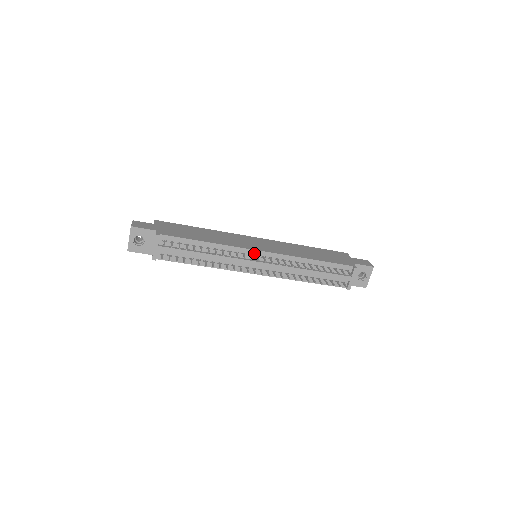
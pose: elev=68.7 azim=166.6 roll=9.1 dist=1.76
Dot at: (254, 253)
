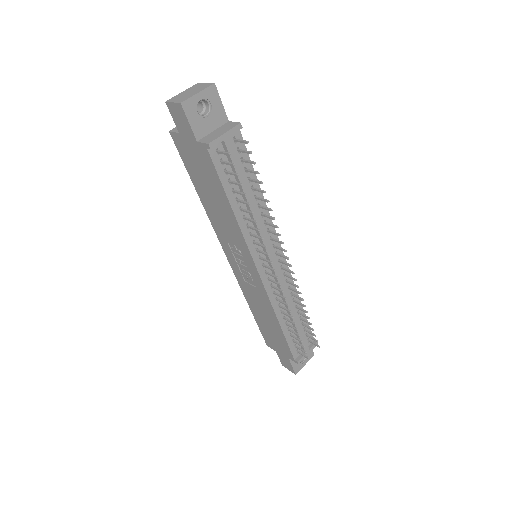
Dot at: occluded
